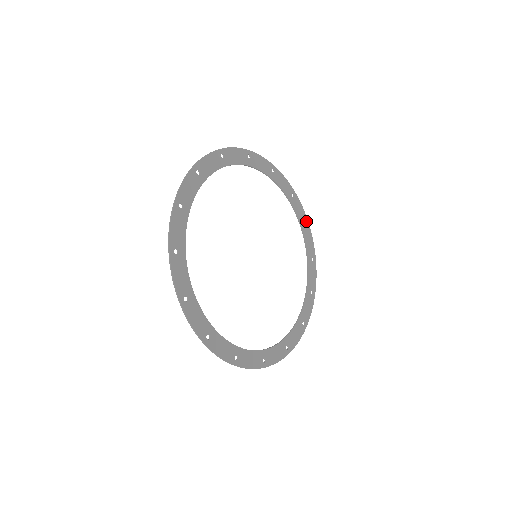
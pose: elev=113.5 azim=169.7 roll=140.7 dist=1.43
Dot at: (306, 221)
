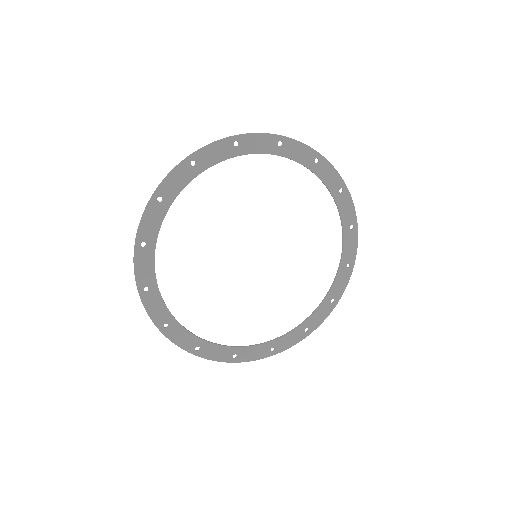
Dot at: (342, 185)
